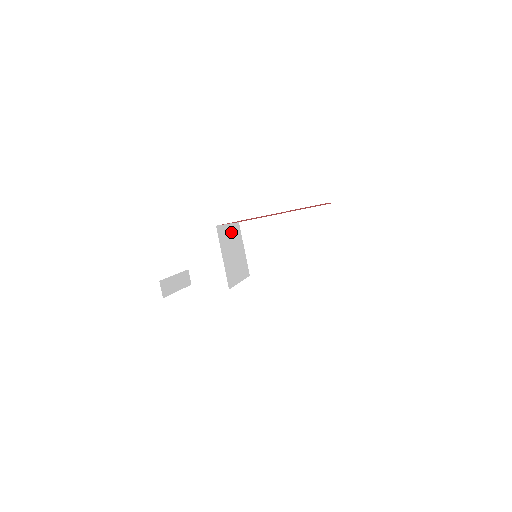
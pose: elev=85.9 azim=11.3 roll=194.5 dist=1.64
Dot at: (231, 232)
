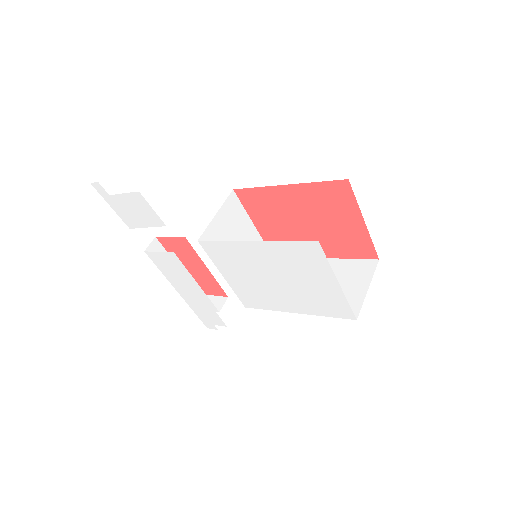
Dot at: (252, 235)
